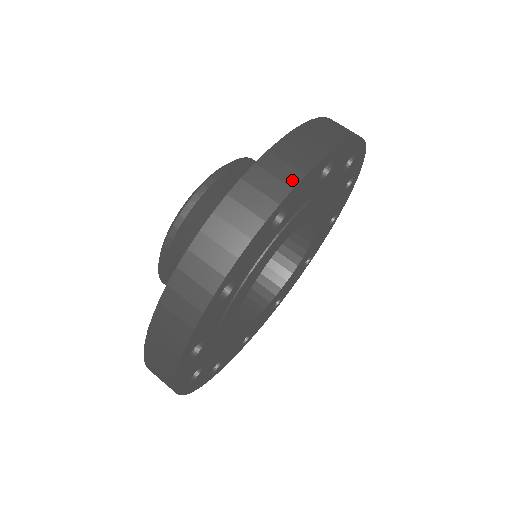
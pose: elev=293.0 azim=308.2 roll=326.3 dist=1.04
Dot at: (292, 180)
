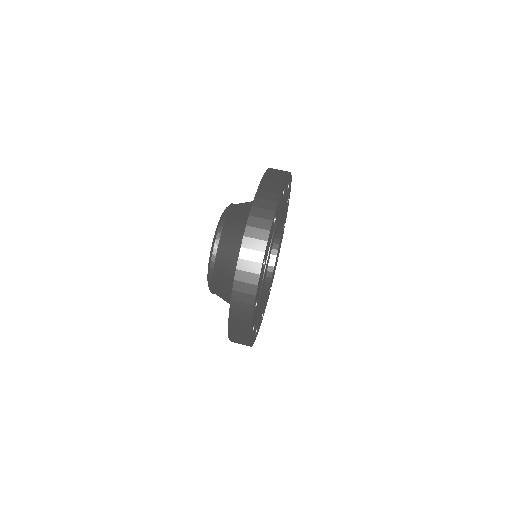
Dot at: (262, 248)
